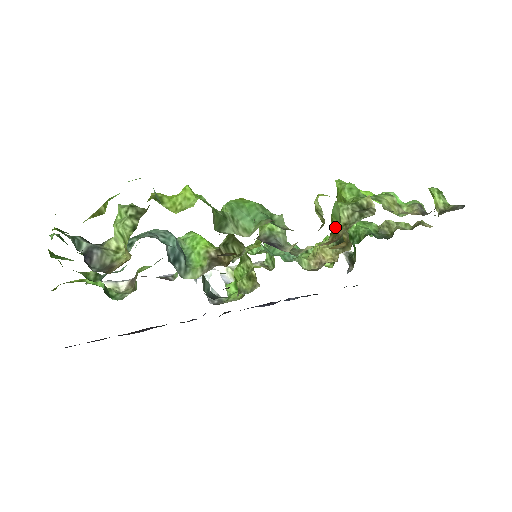
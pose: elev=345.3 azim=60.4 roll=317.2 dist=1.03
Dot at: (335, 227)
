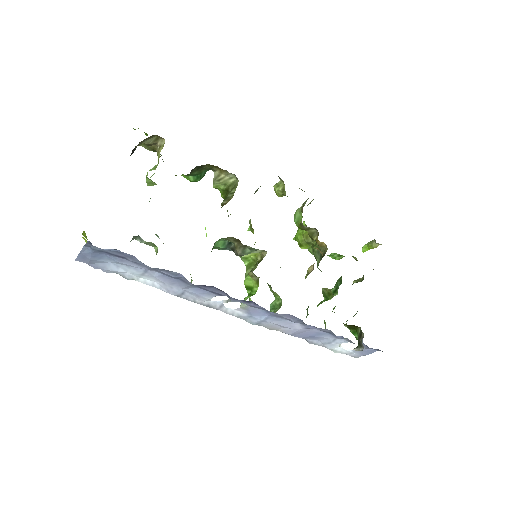
Dot at: (301, 220)
